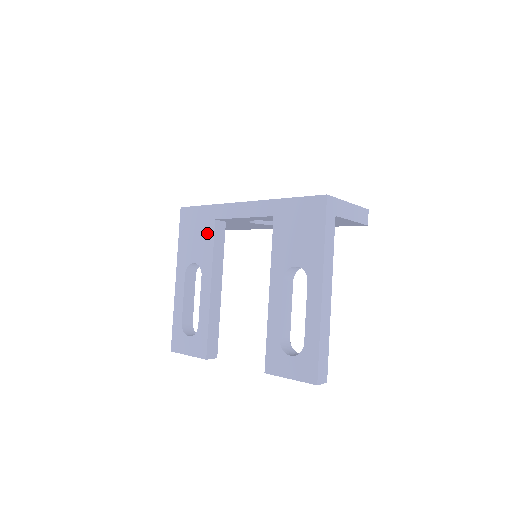
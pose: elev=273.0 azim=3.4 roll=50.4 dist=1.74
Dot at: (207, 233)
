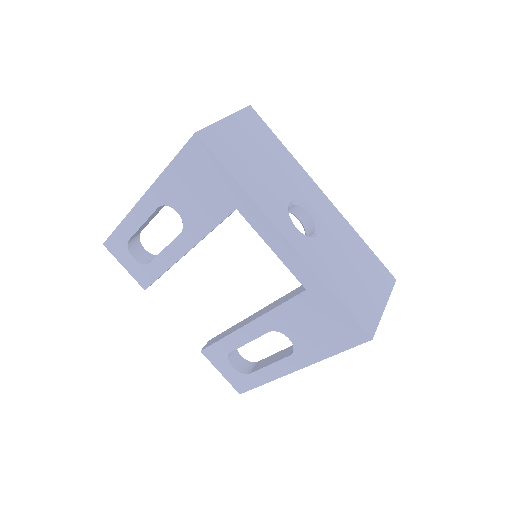
Dot at: (215, 208)
